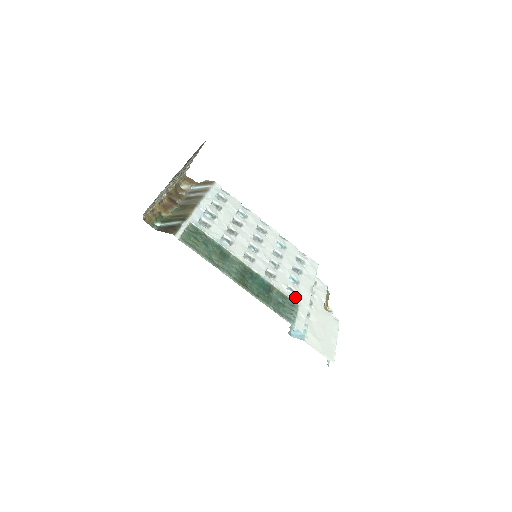
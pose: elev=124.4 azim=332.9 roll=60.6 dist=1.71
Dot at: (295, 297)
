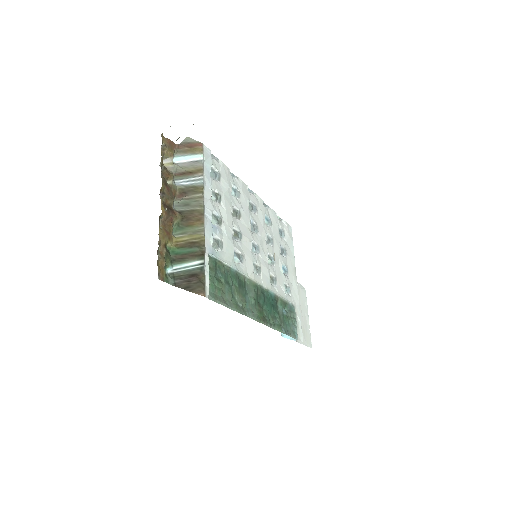
Dot at: (290, 295)
